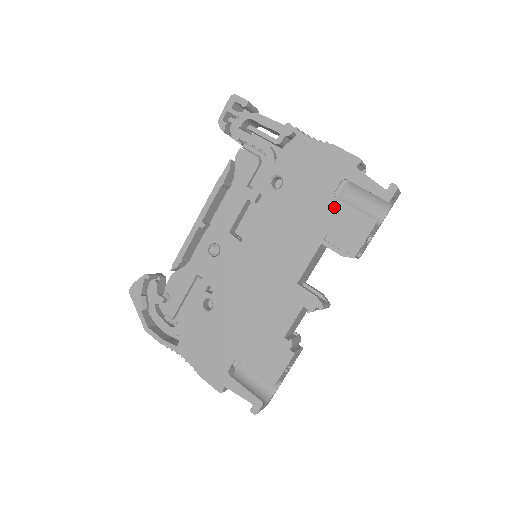
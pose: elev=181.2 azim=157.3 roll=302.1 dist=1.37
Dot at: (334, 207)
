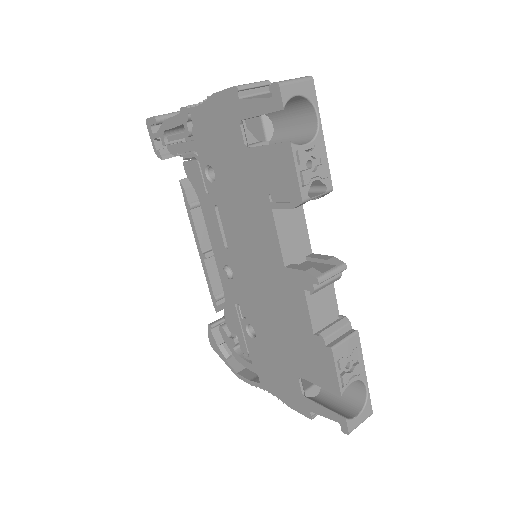
Dot at: (254, 160)
